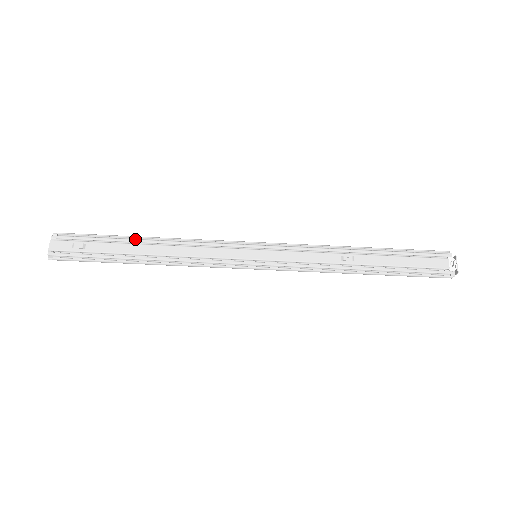
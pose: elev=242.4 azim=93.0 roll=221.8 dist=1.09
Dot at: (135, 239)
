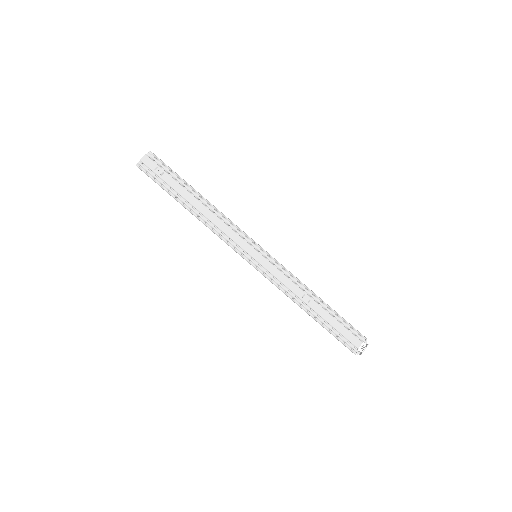
Dot at: (195, 192)
